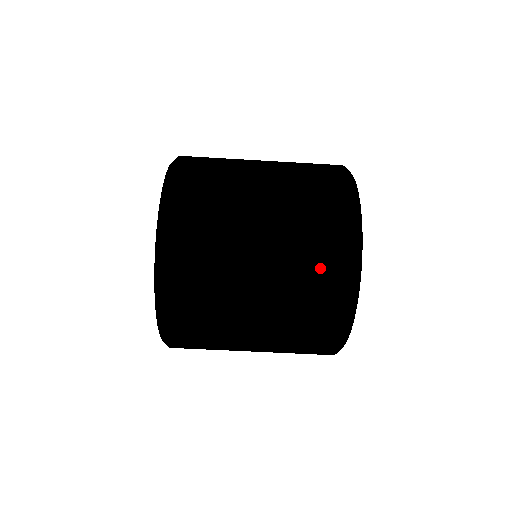
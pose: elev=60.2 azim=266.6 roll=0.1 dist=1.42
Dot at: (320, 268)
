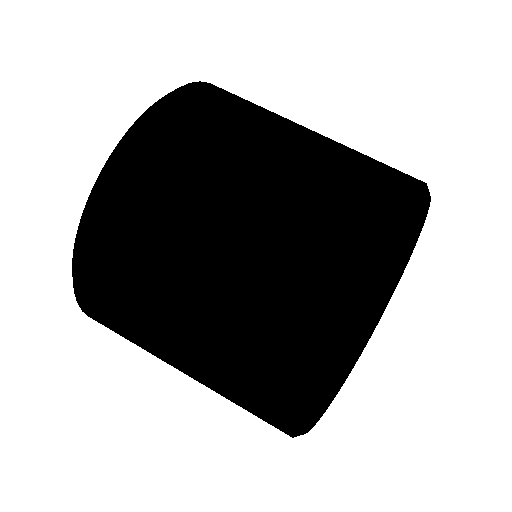
Dot at: (307, 302)
